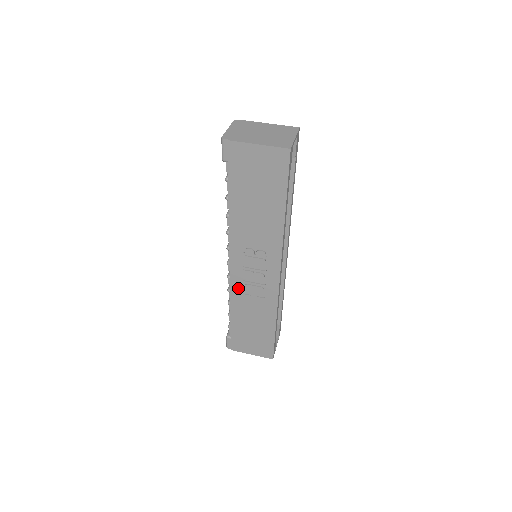
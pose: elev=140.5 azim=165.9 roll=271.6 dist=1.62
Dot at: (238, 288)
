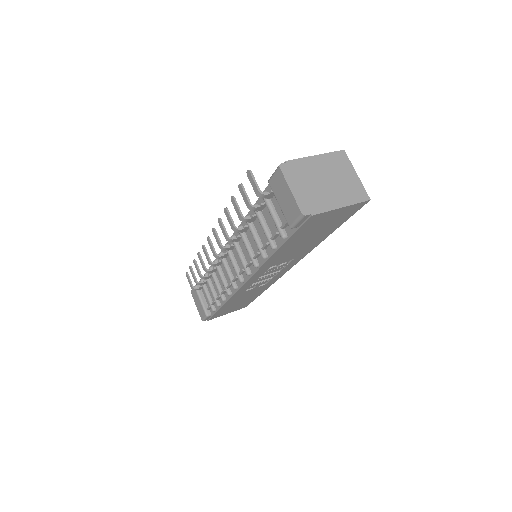
Dot at: (243, 290)
